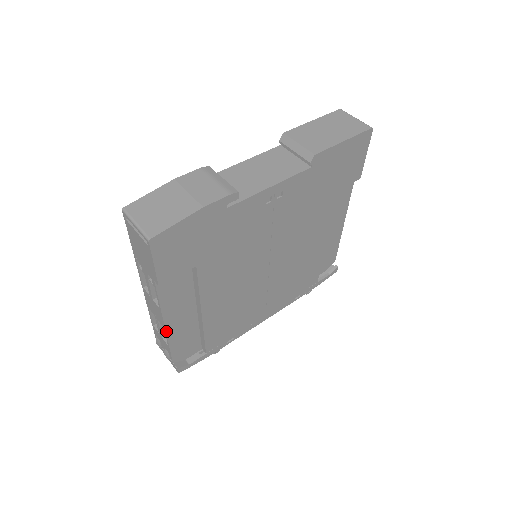
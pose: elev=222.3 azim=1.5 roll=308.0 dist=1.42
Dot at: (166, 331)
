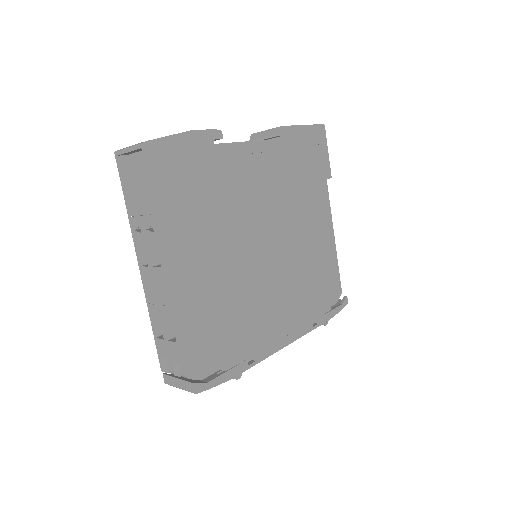
Dot at: (172, 308)
